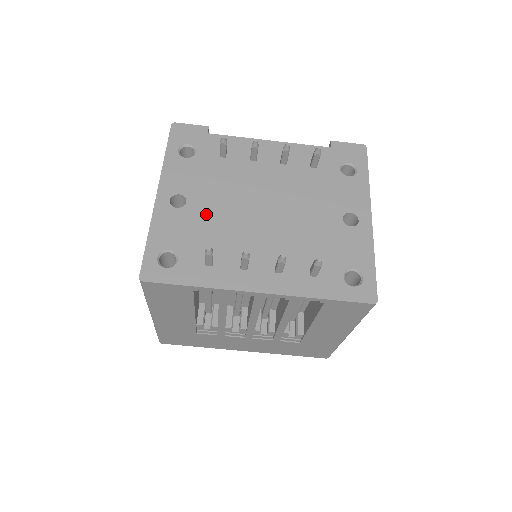
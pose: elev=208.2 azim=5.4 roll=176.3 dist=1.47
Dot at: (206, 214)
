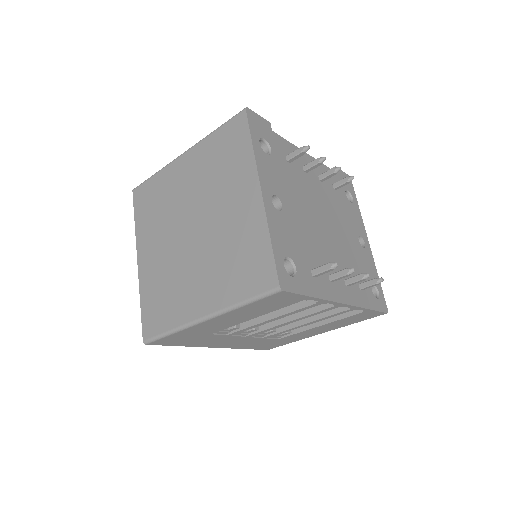
Dot at: (297, 222)
